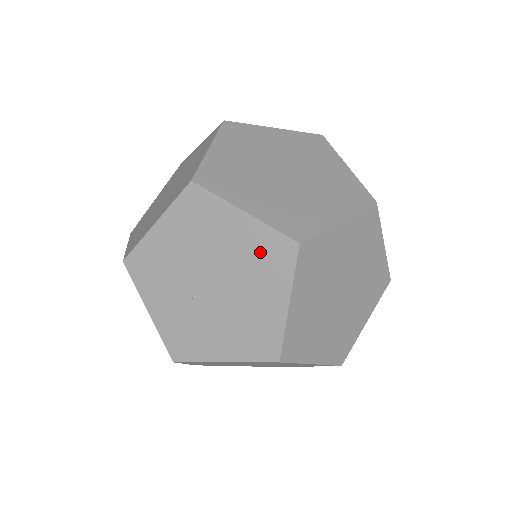
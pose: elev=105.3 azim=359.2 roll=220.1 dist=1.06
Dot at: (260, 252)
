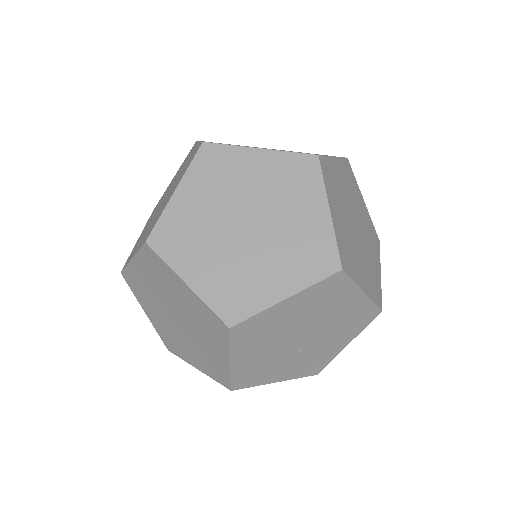
Dot at: (320, 298)
